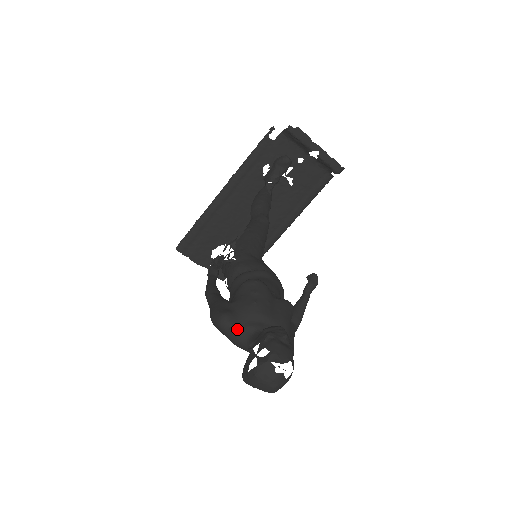
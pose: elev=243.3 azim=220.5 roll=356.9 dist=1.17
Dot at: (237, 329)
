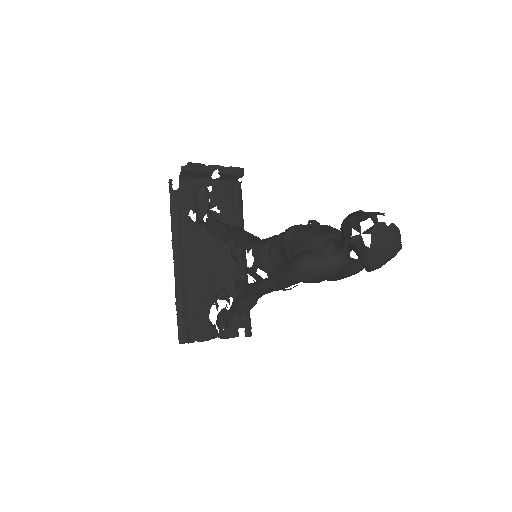
Dot at: (320, 257)
